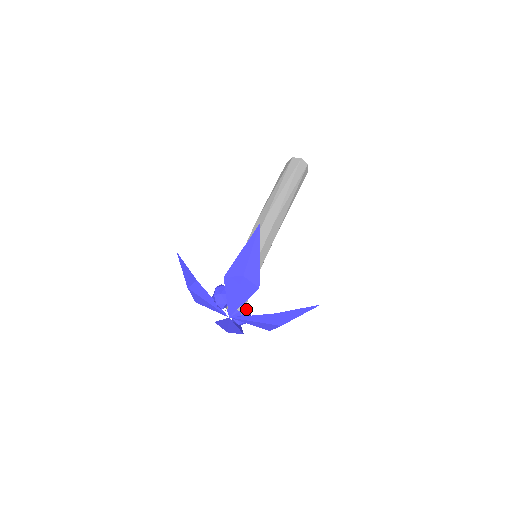
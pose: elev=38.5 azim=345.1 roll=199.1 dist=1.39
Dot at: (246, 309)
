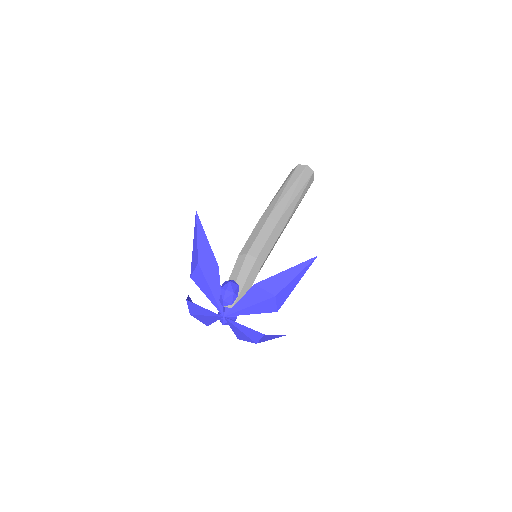
Dot at: occluded
